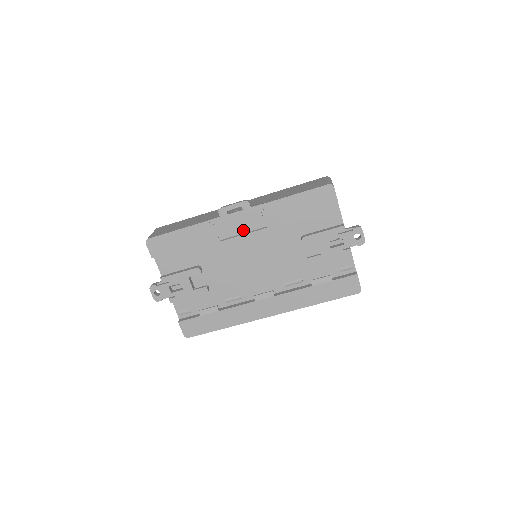
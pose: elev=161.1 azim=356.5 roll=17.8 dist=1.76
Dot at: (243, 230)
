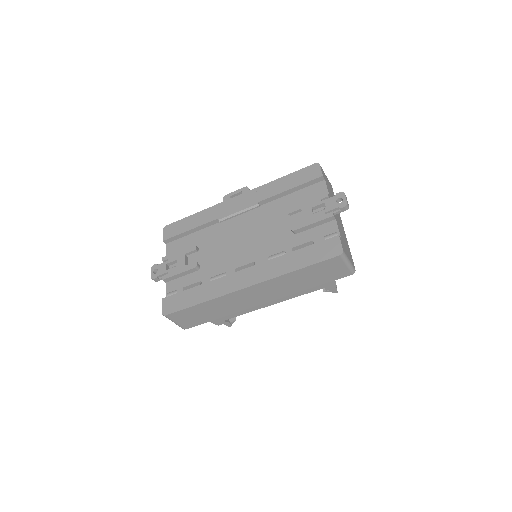
Dot at: (239, 209)
